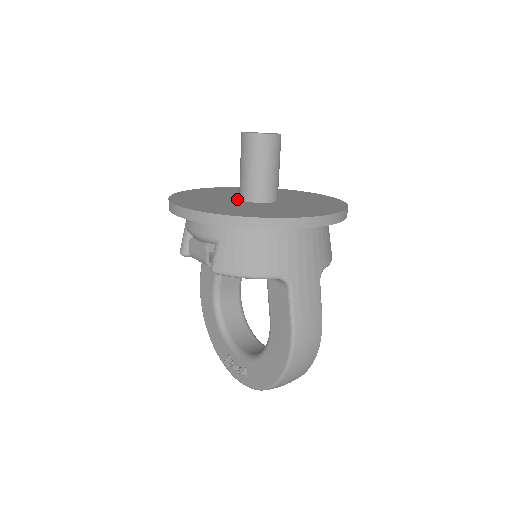
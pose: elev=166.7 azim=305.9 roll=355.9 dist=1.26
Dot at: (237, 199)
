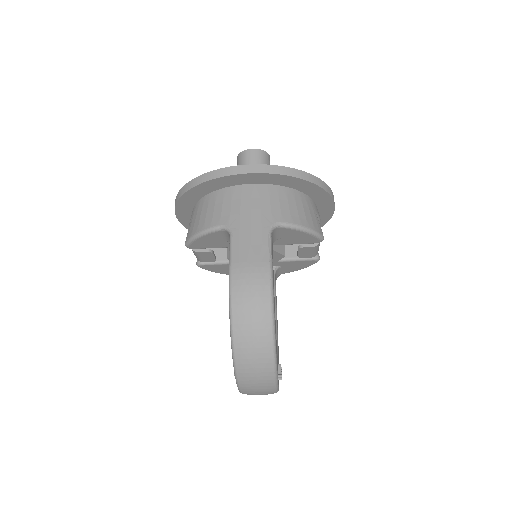
Dot at: occluded
